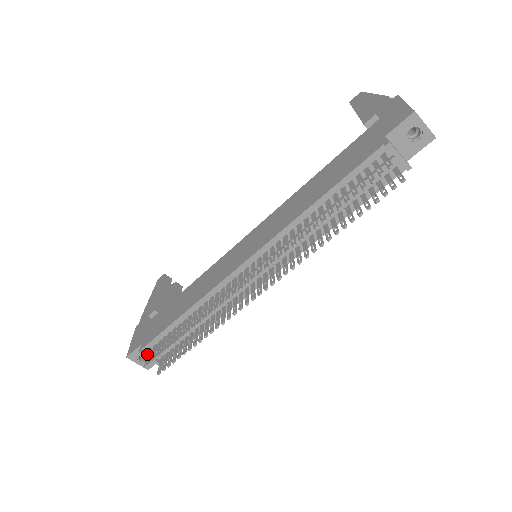
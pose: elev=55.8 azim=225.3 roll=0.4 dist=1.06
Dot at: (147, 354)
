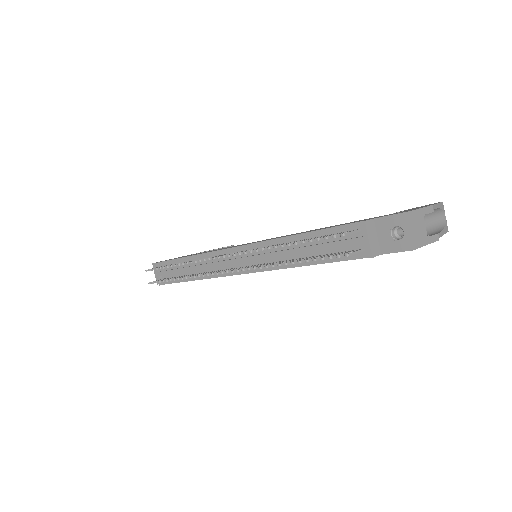
Dot at: occluded
